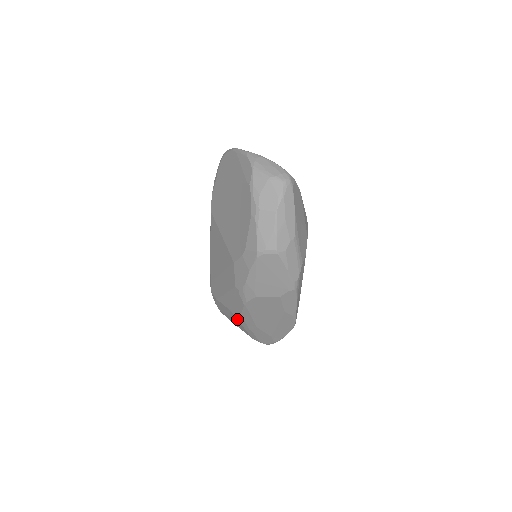
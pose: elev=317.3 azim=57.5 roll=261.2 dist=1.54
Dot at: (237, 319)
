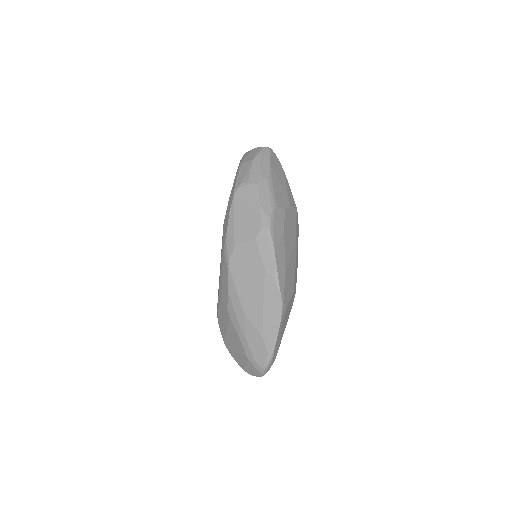
Dot at: (229, 314)
